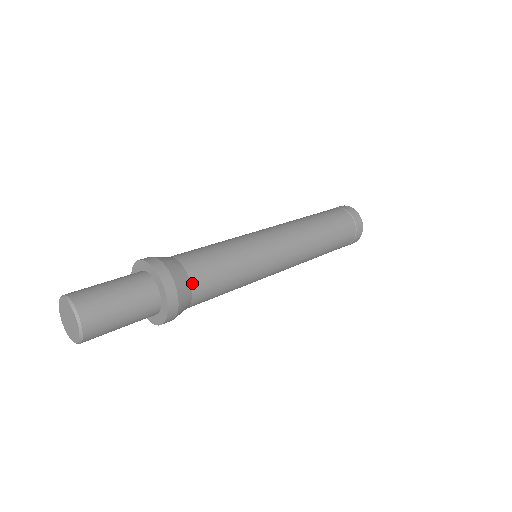
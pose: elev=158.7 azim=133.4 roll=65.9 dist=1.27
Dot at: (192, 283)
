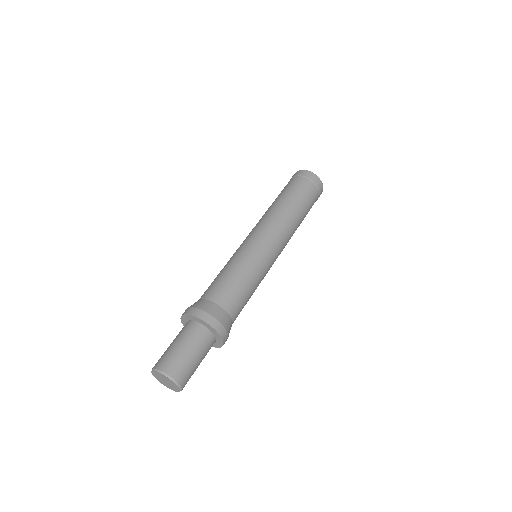
Dot at: (233, 320)
